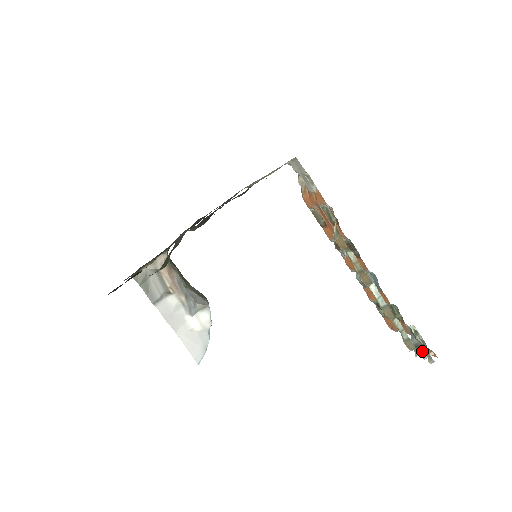
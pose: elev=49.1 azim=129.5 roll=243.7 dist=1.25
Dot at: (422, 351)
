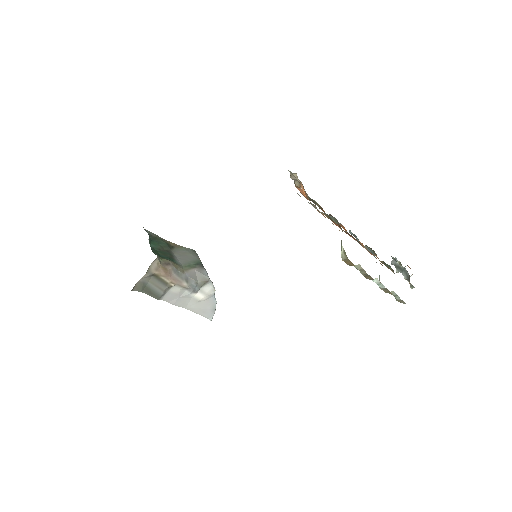
Dot at: (404, 274)
